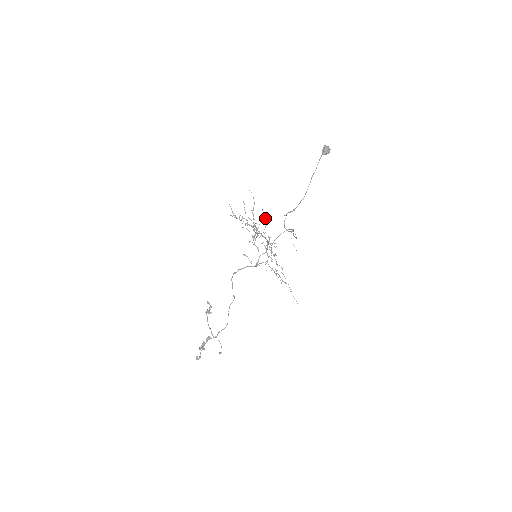
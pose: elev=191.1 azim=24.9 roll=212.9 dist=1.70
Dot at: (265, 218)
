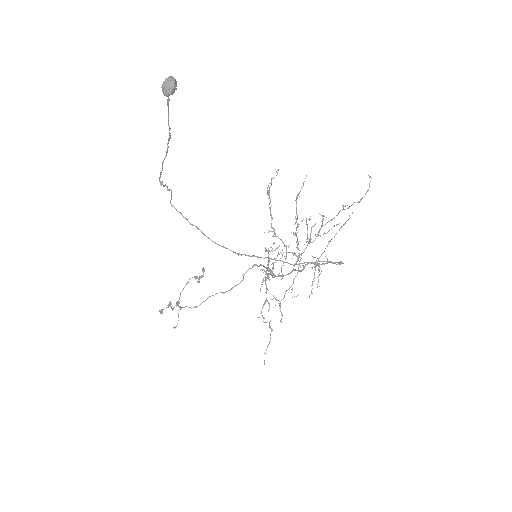
Dot at: (341, 226)
